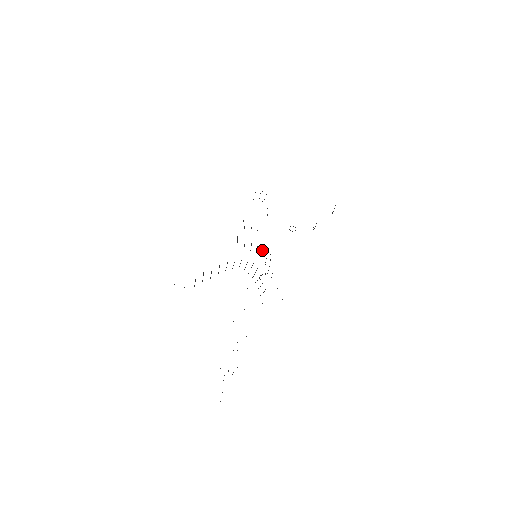
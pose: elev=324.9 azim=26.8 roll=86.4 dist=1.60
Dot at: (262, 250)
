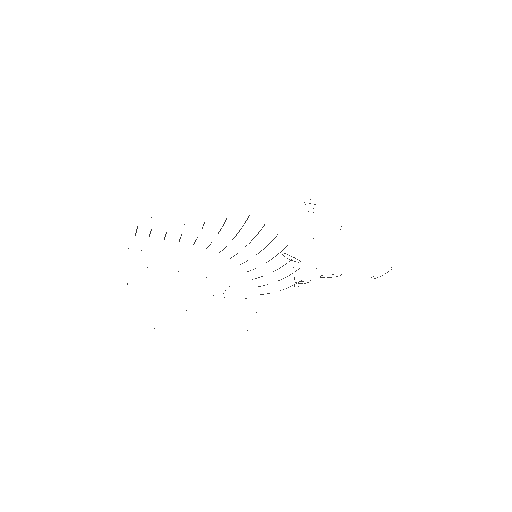
Dot at: occluded
